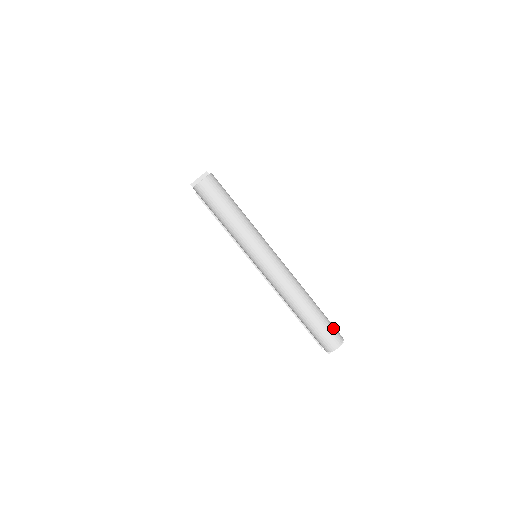
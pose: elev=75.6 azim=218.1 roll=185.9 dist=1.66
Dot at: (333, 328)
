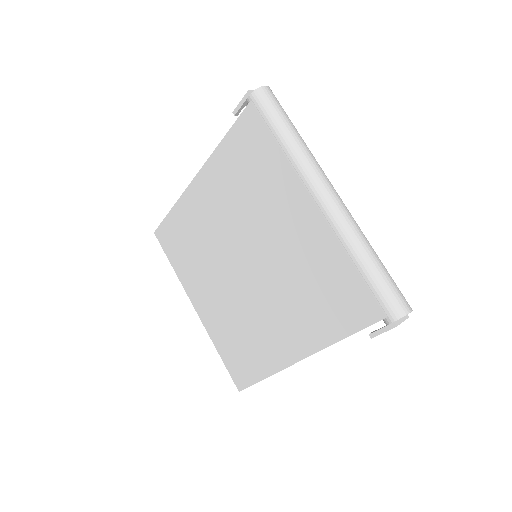
Dot at: occluded
